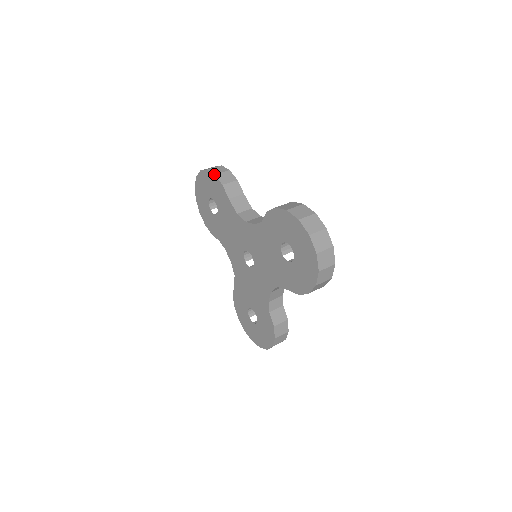
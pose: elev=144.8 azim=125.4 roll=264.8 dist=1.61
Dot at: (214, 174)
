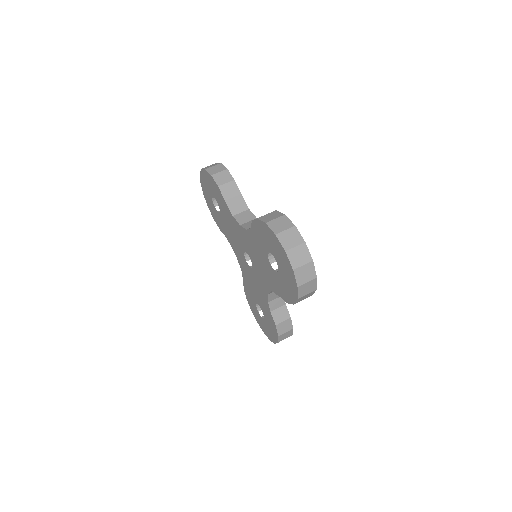
Dot at: (211, 175)
